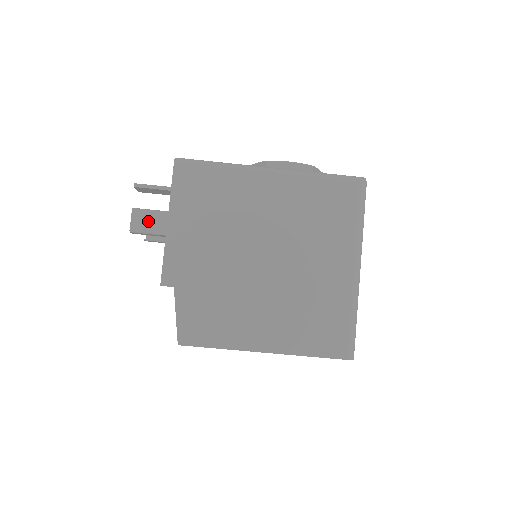
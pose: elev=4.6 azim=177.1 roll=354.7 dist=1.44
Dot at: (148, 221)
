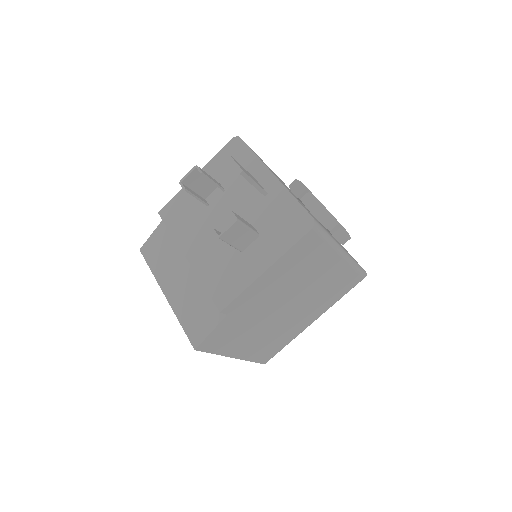
Dot at: (238, 235)
